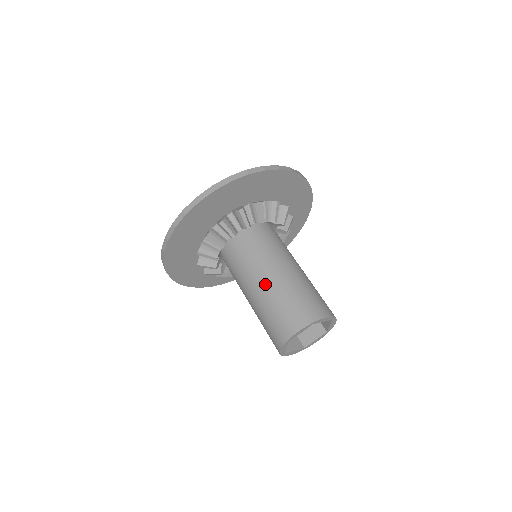
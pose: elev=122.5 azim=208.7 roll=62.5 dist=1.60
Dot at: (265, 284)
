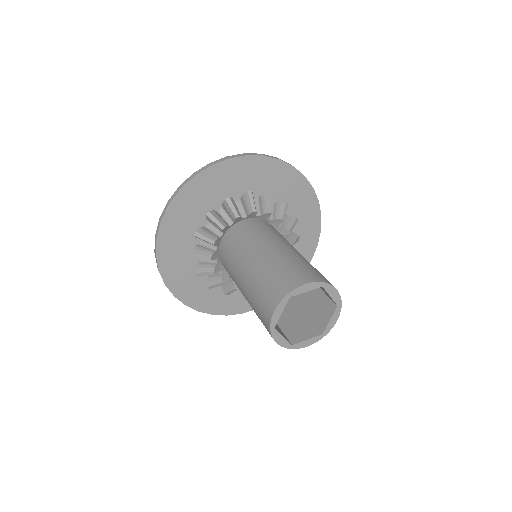
Dot at: (245, 276)
